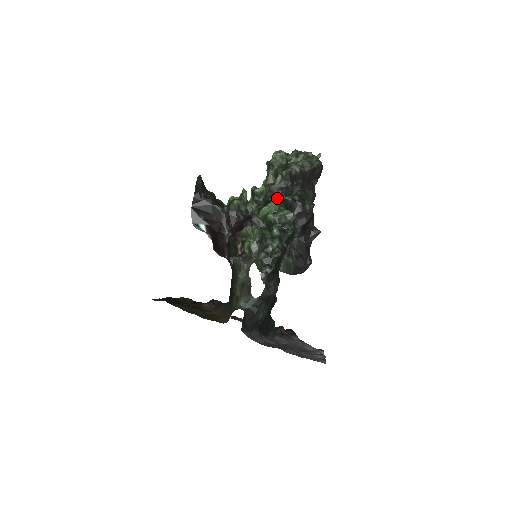
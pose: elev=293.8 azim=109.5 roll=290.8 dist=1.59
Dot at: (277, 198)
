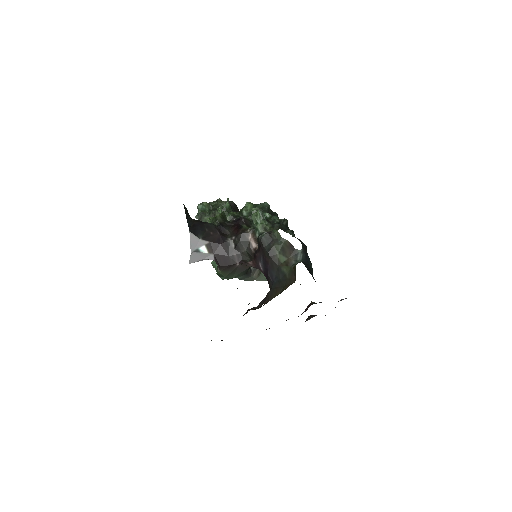
Dot at: occluded
